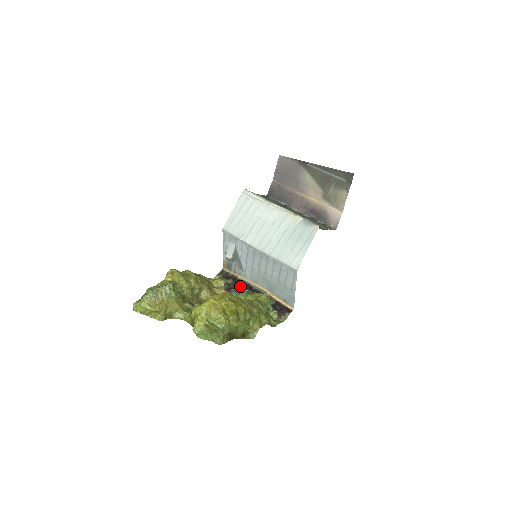
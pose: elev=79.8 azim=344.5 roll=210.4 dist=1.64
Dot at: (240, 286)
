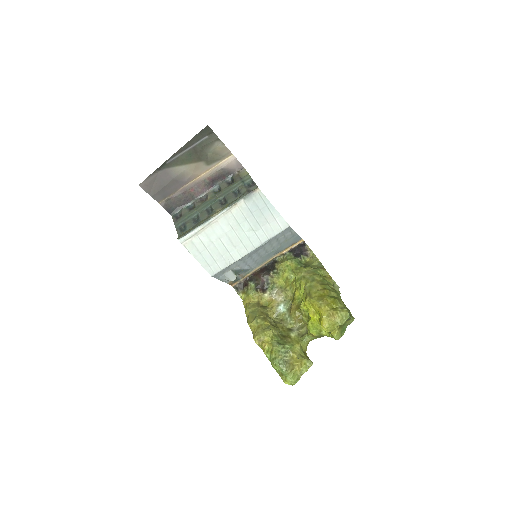
Dot at: (264, 278)
